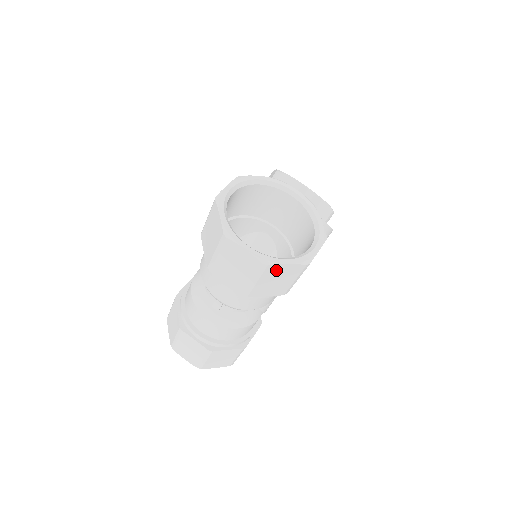
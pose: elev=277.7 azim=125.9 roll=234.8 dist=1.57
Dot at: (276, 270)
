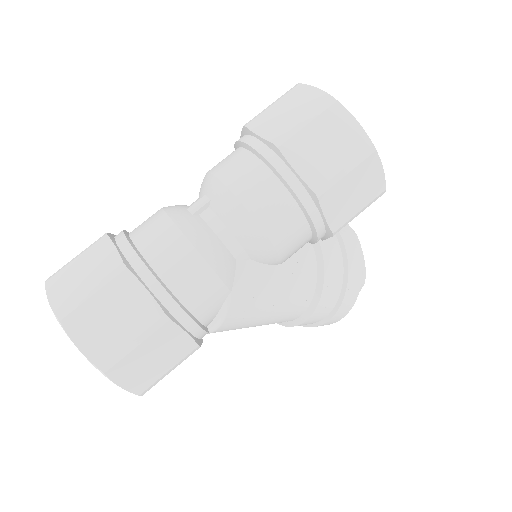
Dot at: (339, 121)
